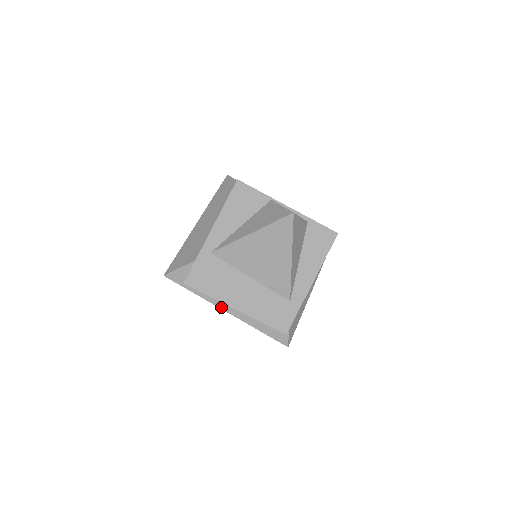
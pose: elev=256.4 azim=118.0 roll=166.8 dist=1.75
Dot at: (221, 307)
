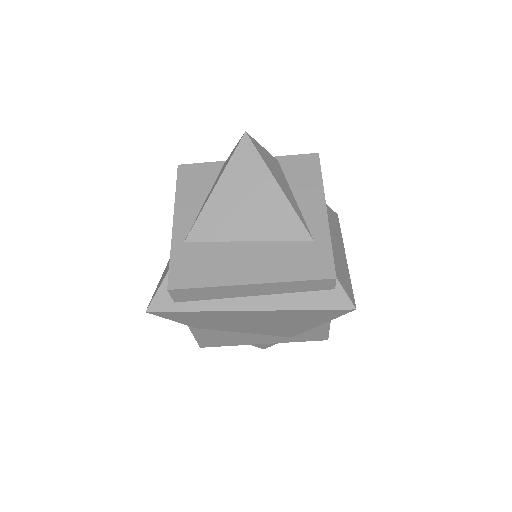
Dot at: (237, 308)
